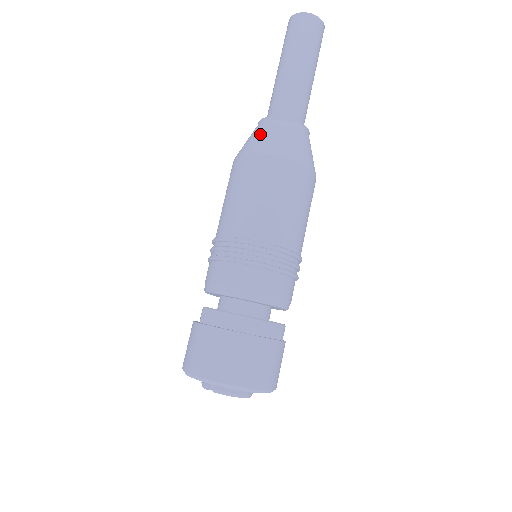
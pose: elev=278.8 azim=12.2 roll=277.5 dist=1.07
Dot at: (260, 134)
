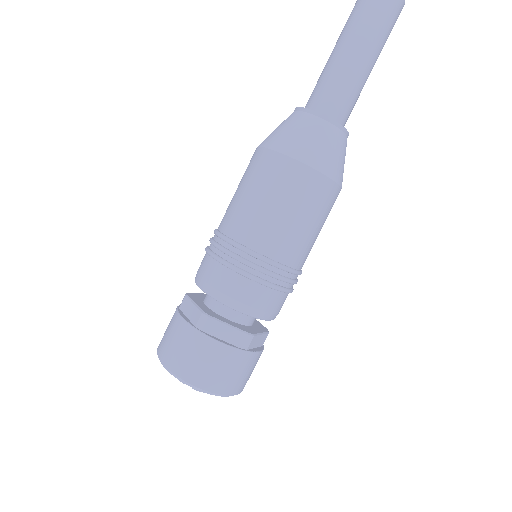
Dot at: (310, 136)
